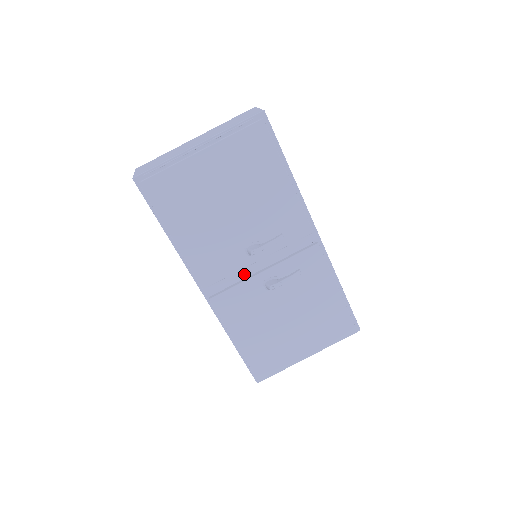
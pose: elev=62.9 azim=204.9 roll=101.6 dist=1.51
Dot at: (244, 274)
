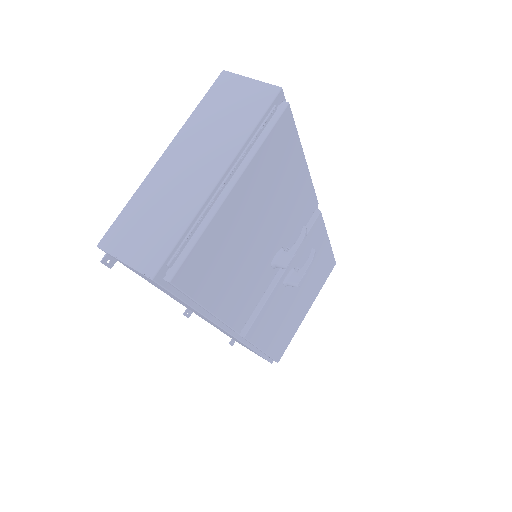
Dot at: occluded
